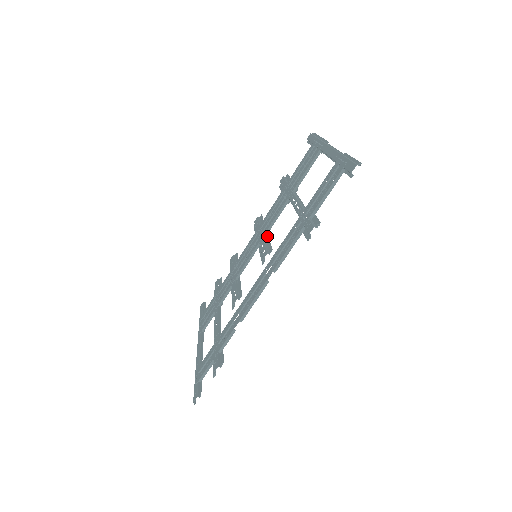
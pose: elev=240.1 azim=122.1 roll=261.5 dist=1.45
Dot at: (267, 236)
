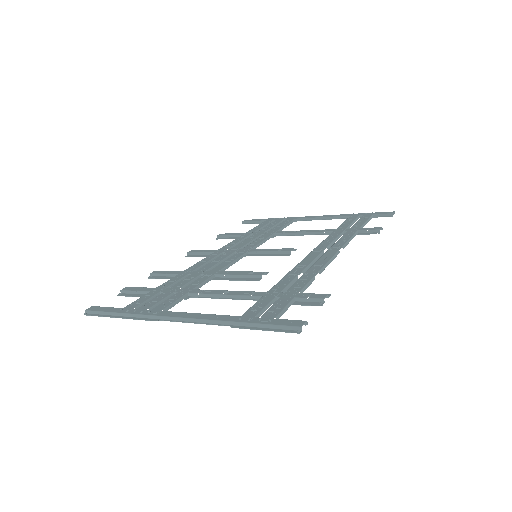
Dot at: occluded
